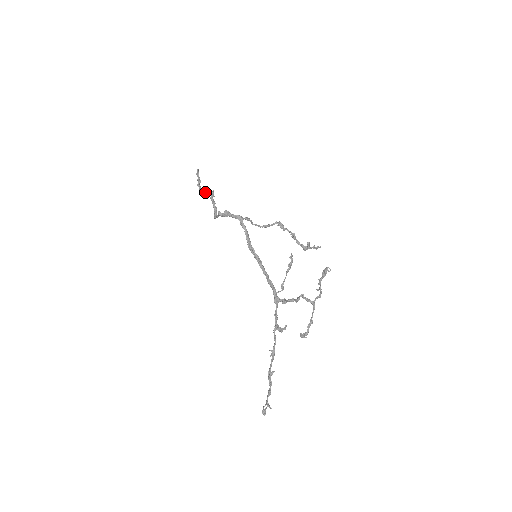
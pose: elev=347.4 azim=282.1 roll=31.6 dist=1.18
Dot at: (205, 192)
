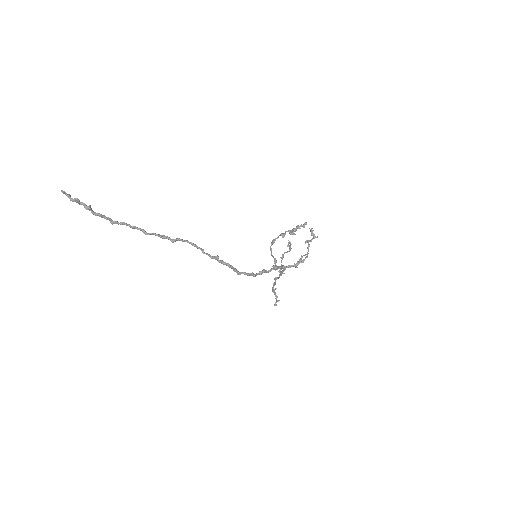
Dot at: occluded
